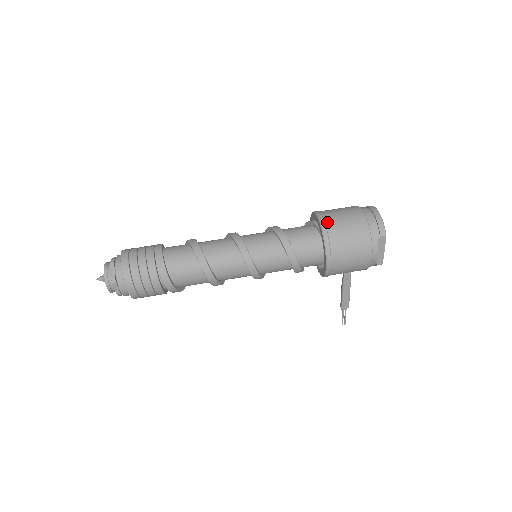
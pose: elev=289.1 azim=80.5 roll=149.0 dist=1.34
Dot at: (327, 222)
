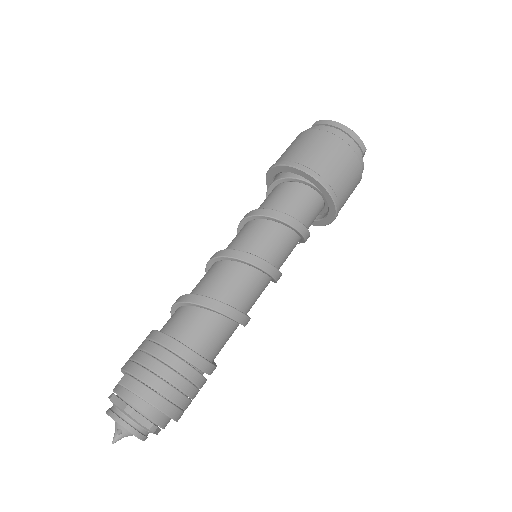
Dot at: (319, 172)
